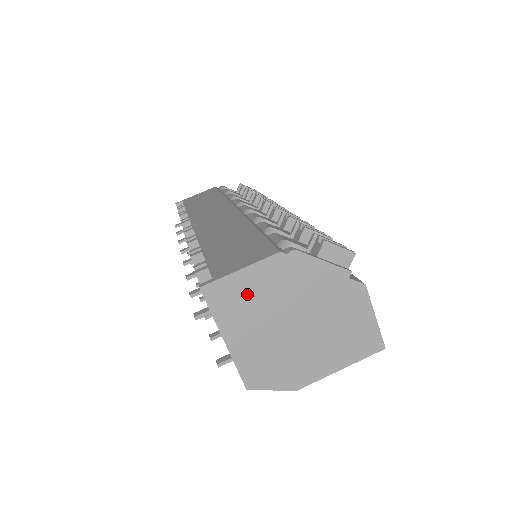
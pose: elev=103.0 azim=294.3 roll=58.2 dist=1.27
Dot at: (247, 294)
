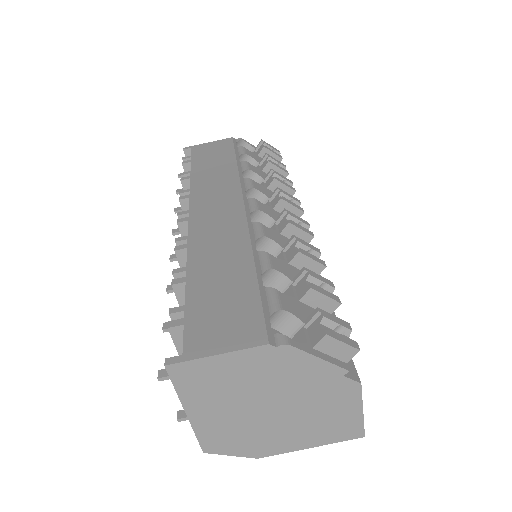
Dot at: (220, 377)
